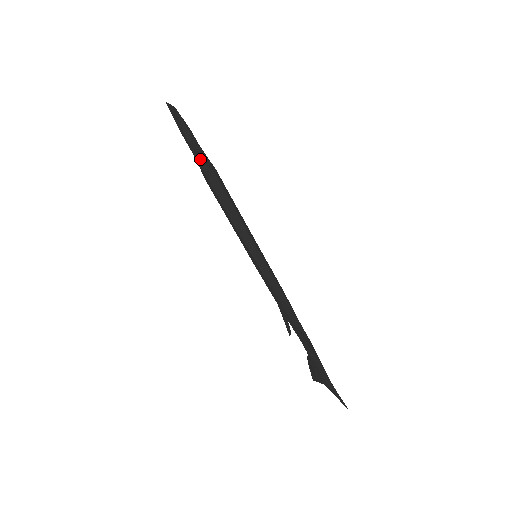
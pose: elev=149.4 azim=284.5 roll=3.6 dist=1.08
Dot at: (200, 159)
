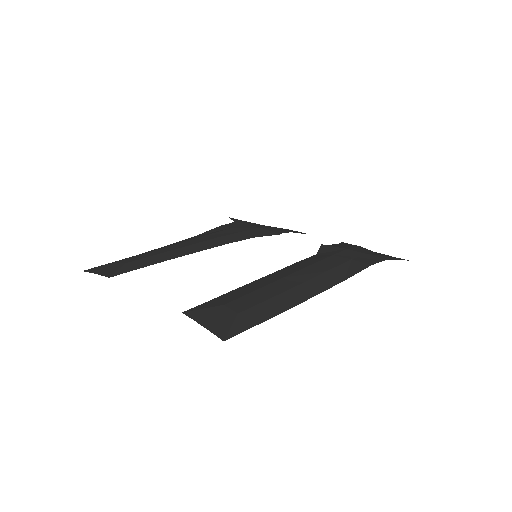
Dot at: (229, 331)
